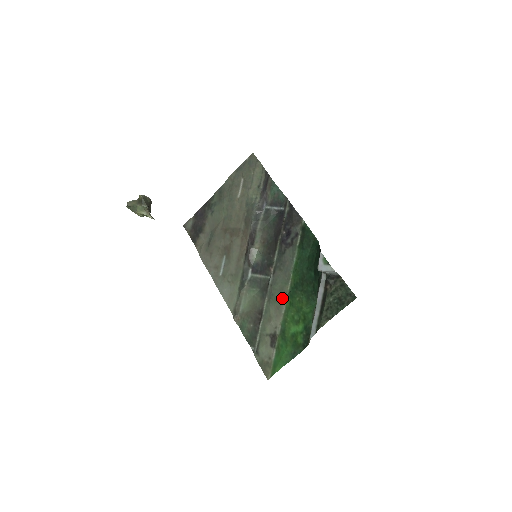
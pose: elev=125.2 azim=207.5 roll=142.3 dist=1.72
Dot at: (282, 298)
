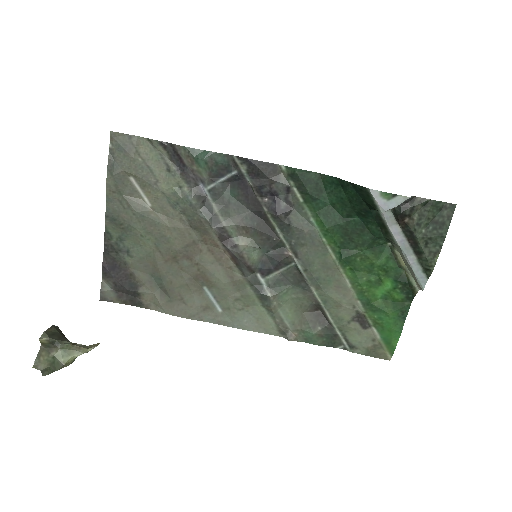
Dot at: (334, 273)
